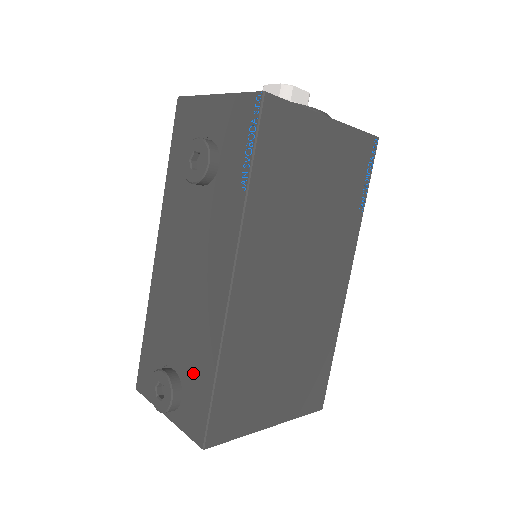
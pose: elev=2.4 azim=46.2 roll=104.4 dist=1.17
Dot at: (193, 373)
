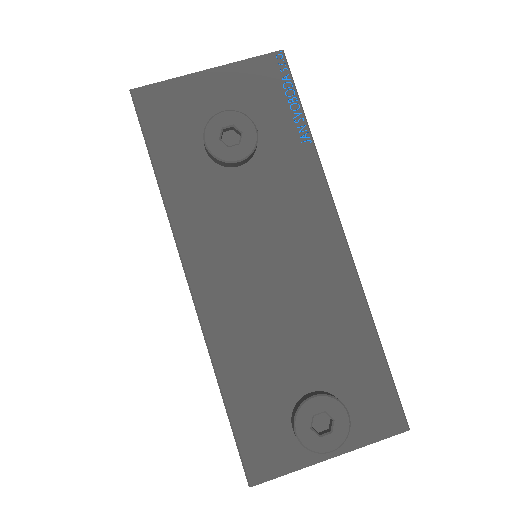
Dot at: (347, 366)
